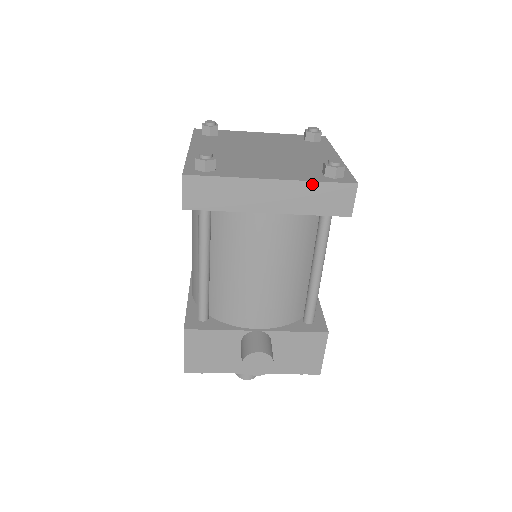
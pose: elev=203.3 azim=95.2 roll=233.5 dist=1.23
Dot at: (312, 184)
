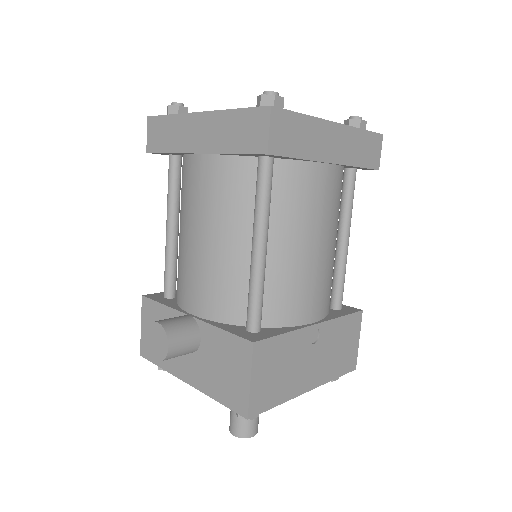
Dot at: (230, 113)
